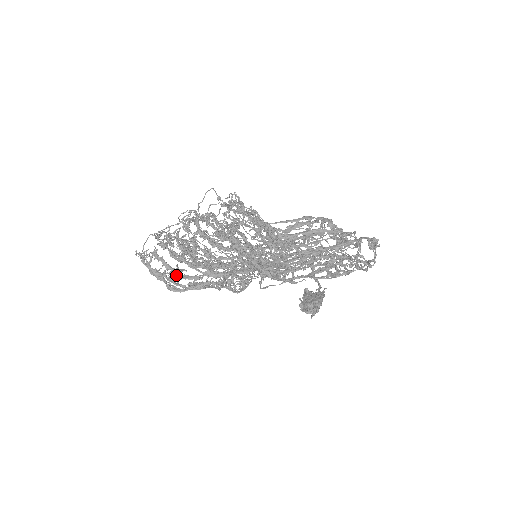
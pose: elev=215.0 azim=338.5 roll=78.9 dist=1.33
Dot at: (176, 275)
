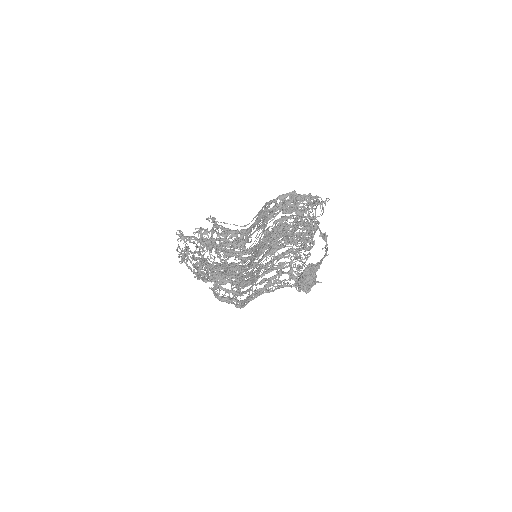
Dot at: (235, 295)
